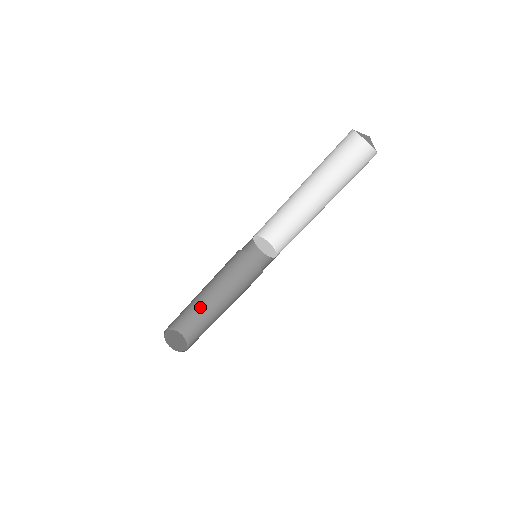
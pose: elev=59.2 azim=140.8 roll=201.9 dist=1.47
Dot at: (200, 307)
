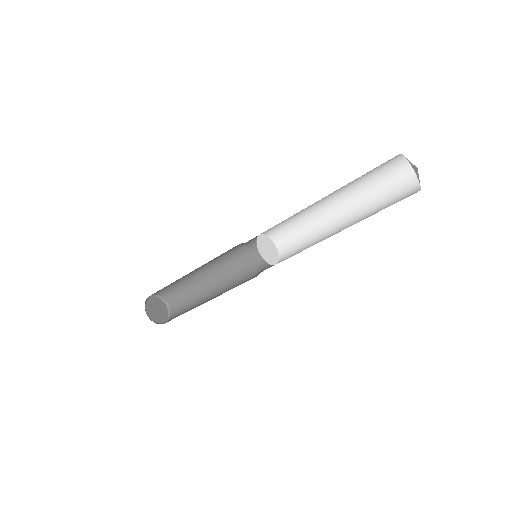
Dot at: (188, 283)
